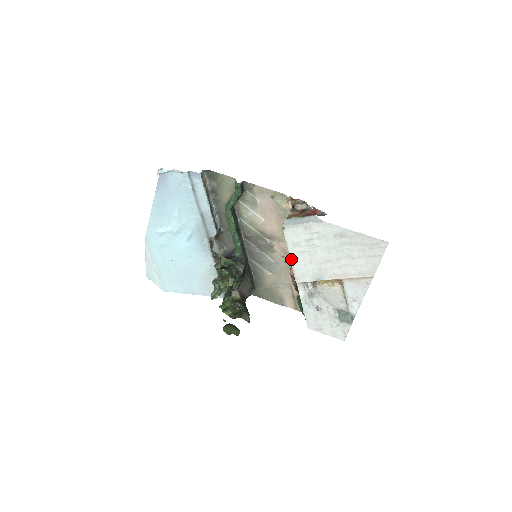
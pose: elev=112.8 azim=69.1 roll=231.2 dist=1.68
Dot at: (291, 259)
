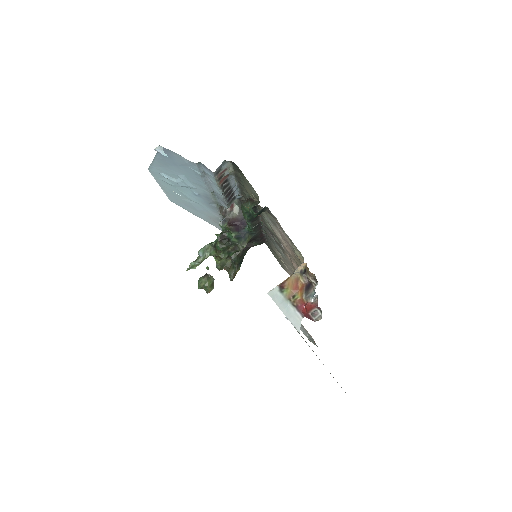
Dot at: occluded
